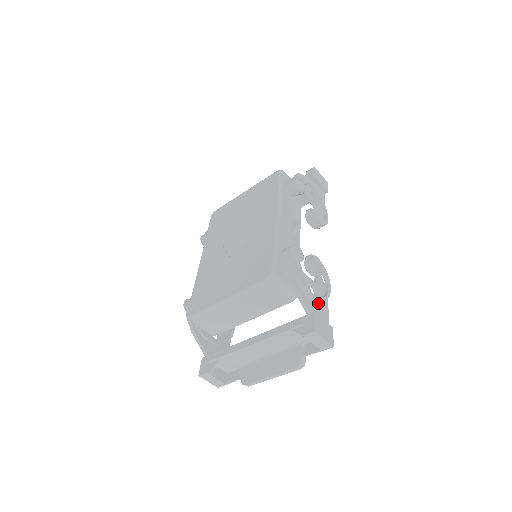
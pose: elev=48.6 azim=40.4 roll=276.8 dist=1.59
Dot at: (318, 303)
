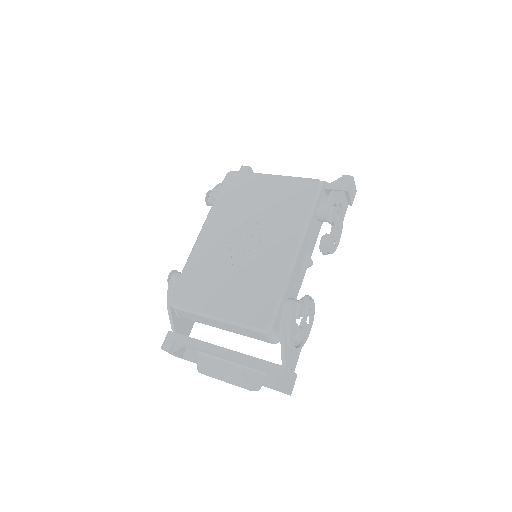
Dot at: occluded
